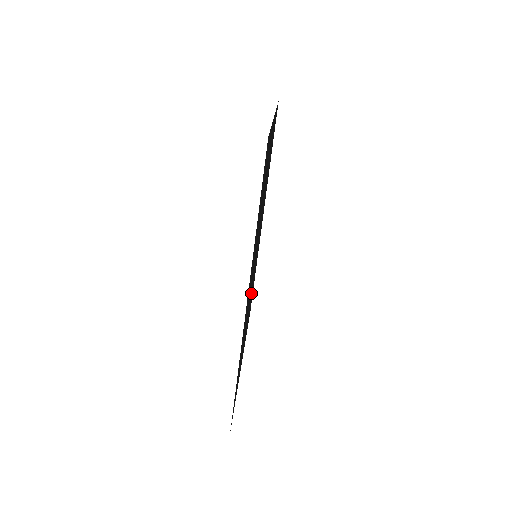
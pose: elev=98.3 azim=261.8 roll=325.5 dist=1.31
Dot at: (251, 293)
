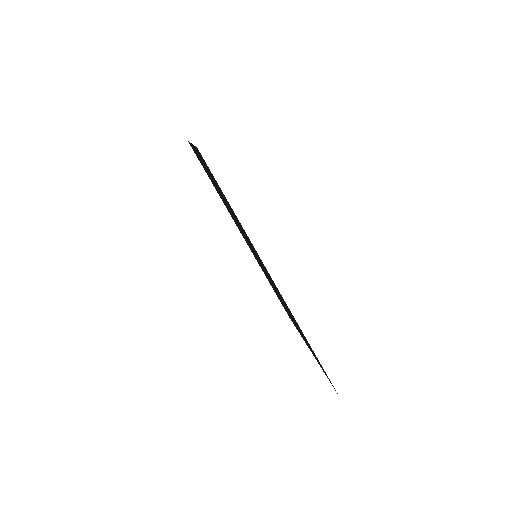
Dot at: occluded
